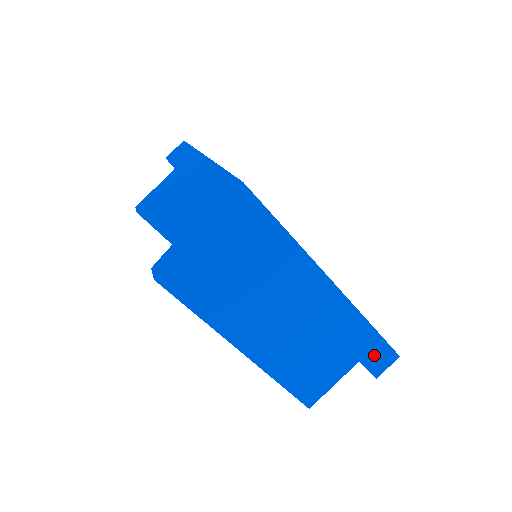
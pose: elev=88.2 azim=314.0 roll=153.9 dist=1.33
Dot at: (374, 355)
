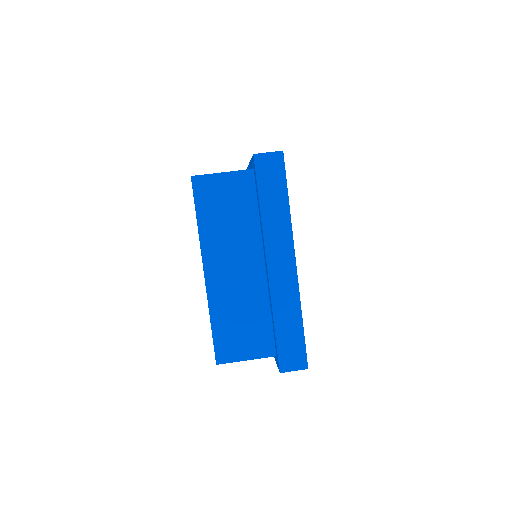
Dot at: (290, 349)
